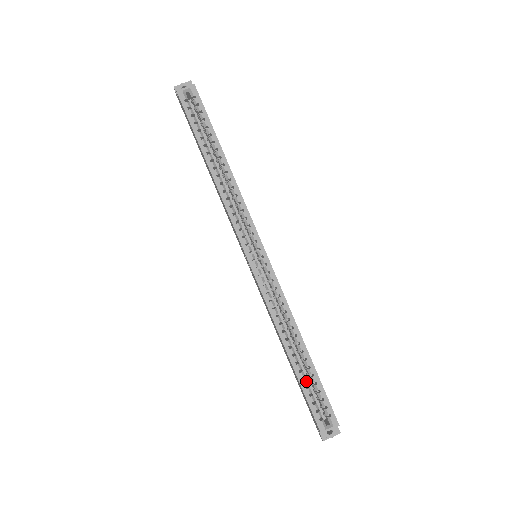
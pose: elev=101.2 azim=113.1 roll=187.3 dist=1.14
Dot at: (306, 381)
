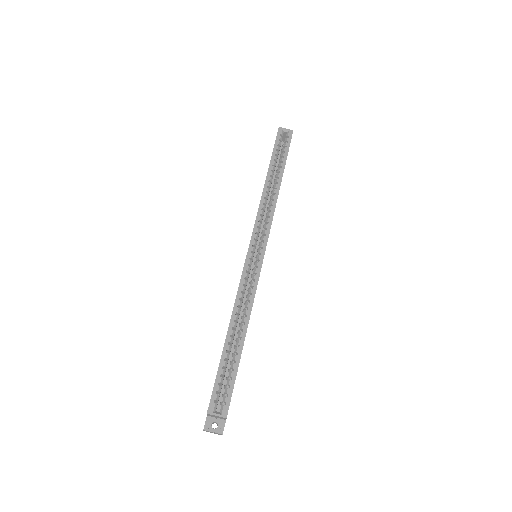
Dot at: (226, 363)
